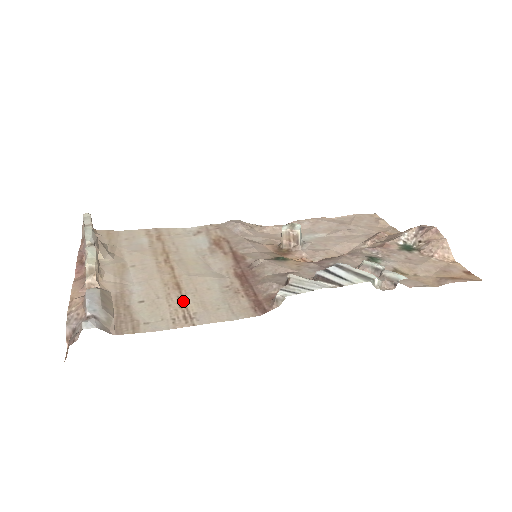
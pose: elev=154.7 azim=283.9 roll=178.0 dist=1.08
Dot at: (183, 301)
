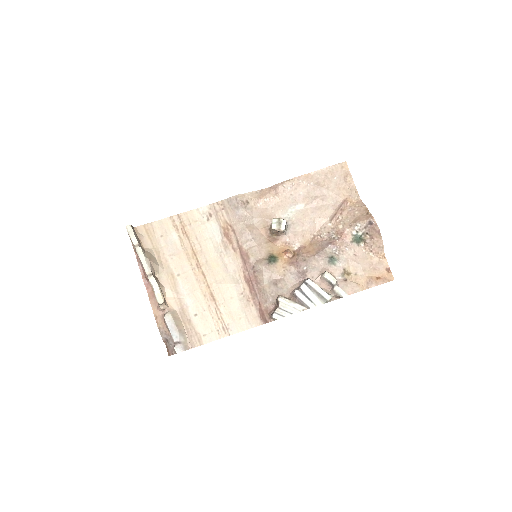
Dot at: (219, 313)
